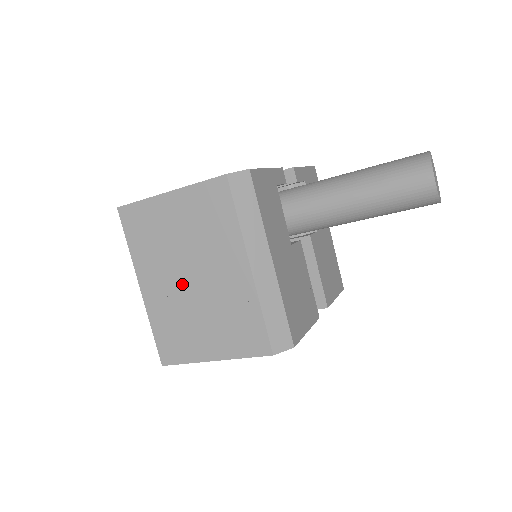
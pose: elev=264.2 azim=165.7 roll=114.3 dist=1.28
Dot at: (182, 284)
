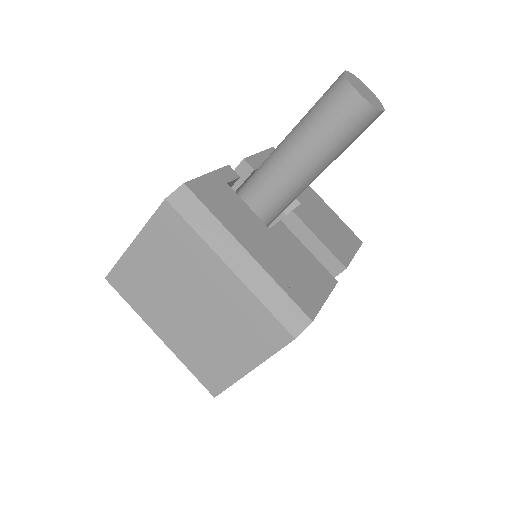
Dot at: (188, 316)
